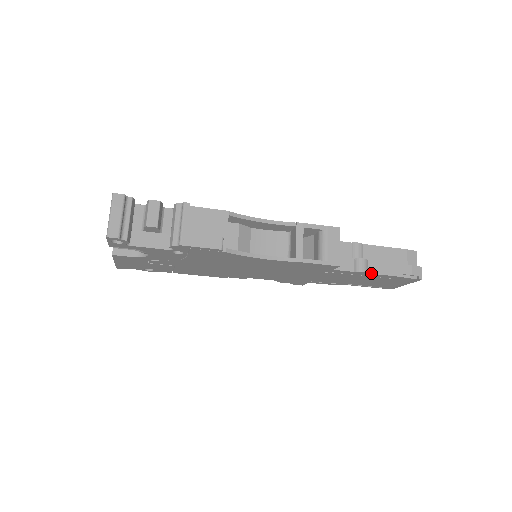
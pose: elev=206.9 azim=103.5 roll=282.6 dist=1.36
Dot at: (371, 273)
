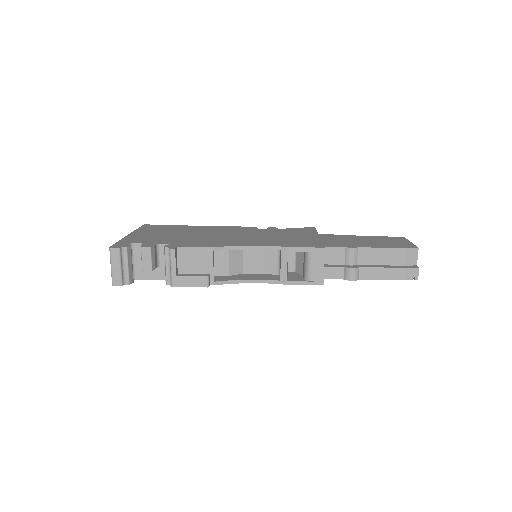
Dot at: (362, 279)
